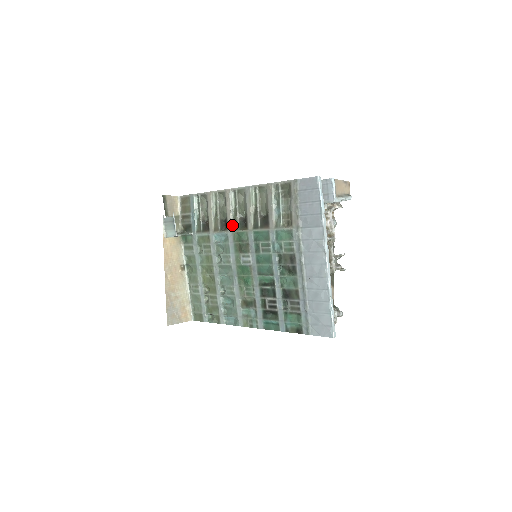
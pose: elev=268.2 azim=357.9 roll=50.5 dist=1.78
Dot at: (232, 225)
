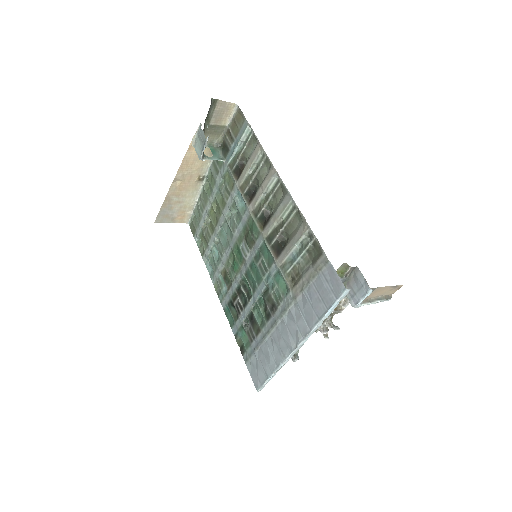
Dot at: (255, 207)
